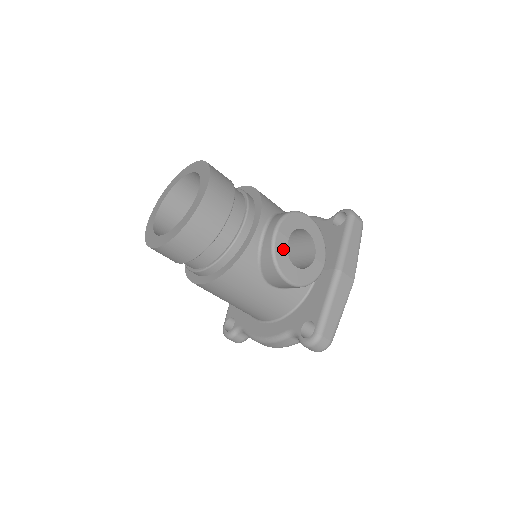
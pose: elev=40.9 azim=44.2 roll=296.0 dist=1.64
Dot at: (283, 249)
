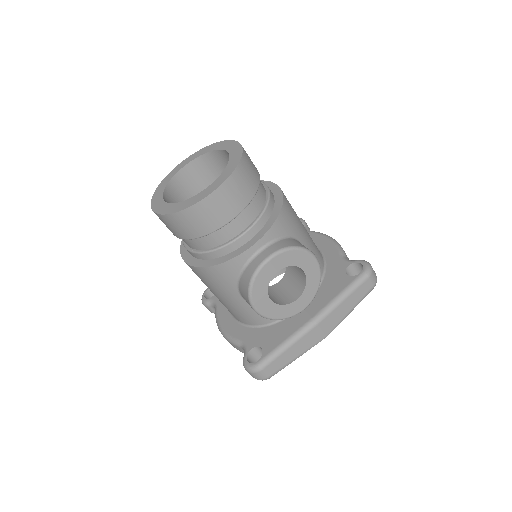
Dot at: (266, 279)
